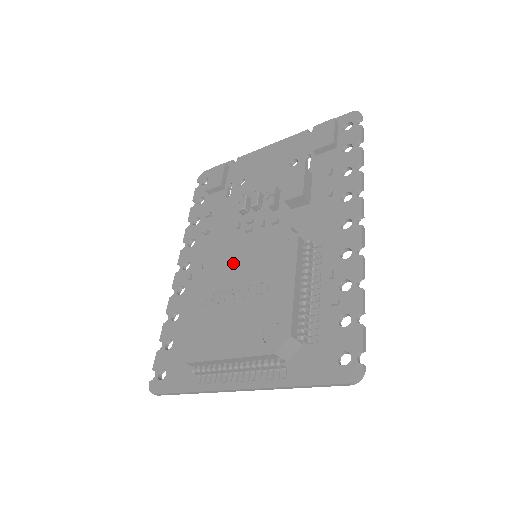
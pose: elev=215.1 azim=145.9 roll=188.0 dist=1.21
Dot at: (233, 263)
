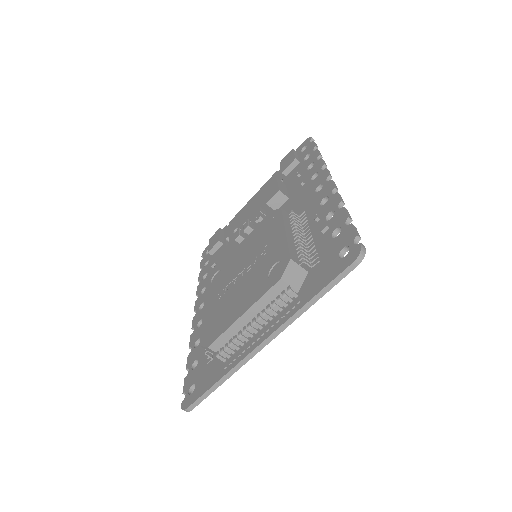
Dot at: (235, 261)
